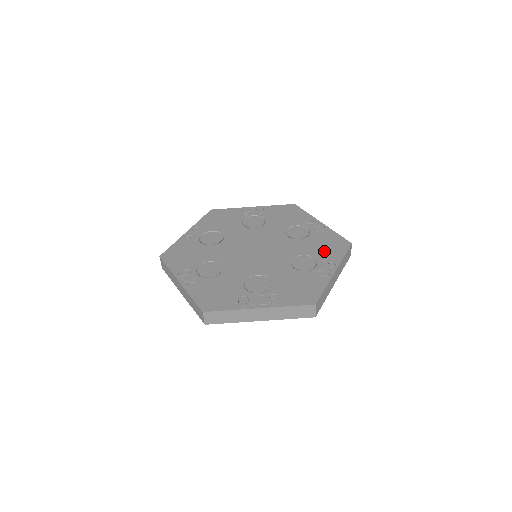
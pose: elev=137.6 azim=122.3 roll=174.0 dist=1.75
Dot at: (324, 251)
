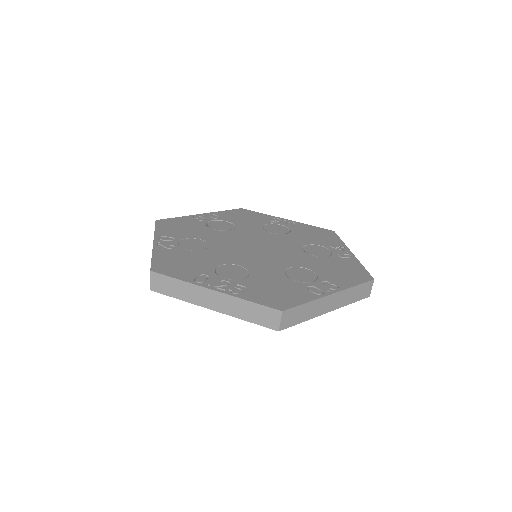
Dot at: (334, 274)
